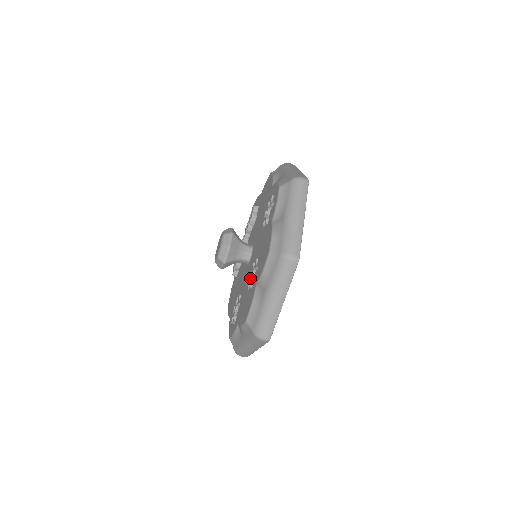
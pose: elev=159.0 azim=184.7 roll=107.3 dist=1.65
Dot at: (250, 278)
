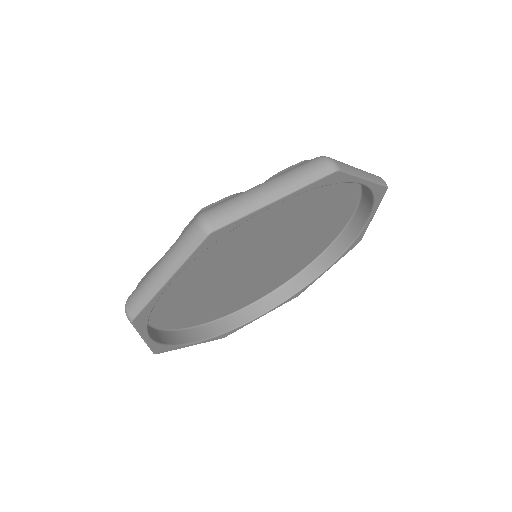
Dot at: occluded
